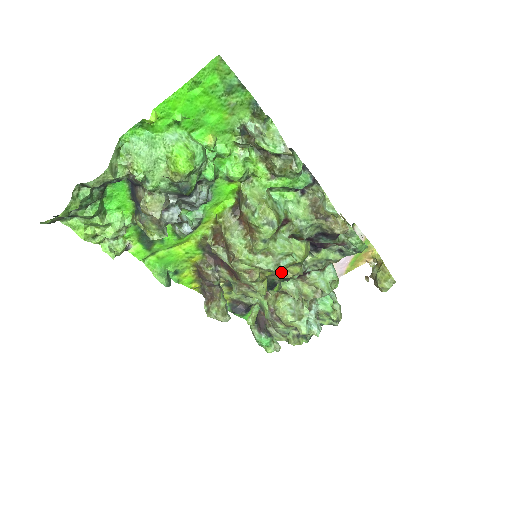
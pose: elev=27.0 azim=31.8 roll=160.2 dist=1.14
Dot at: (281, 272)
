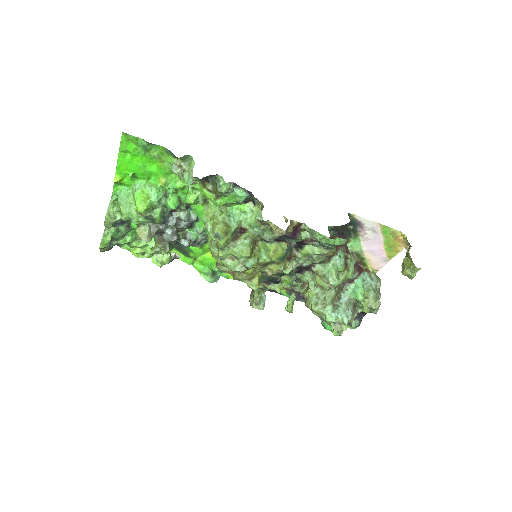
Dot at: (265, 270)
